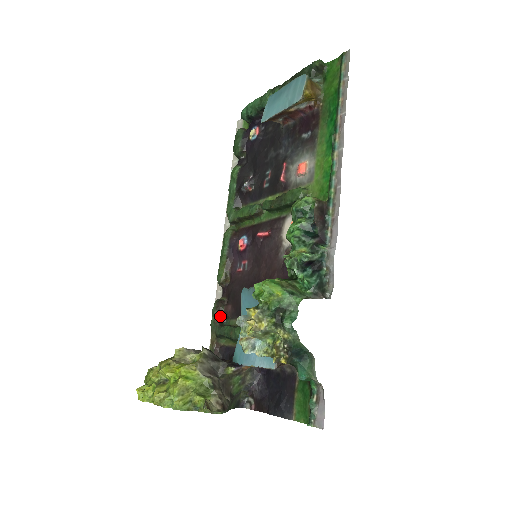
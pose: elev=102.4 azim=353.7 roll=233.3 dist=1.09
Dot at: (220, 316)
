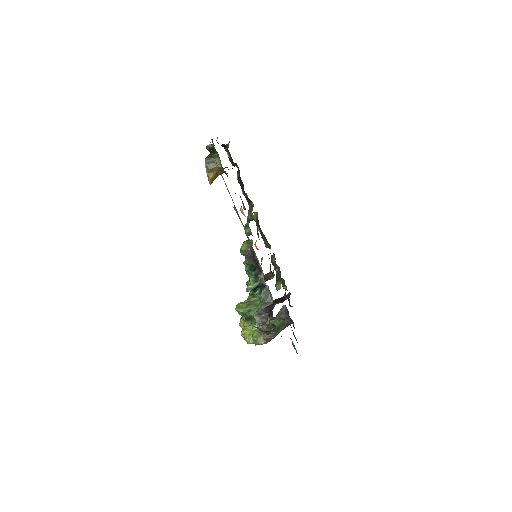
Dot at: (275, 266)
